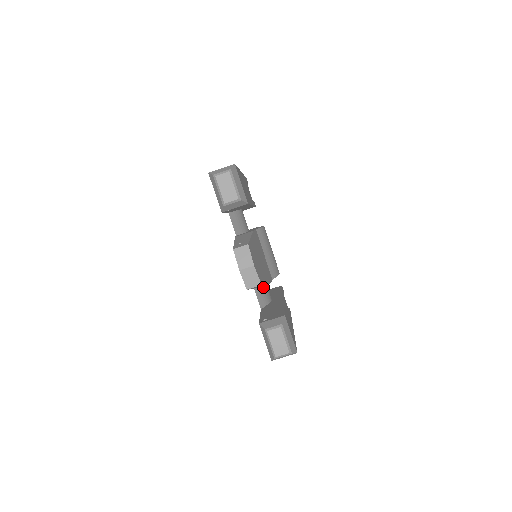
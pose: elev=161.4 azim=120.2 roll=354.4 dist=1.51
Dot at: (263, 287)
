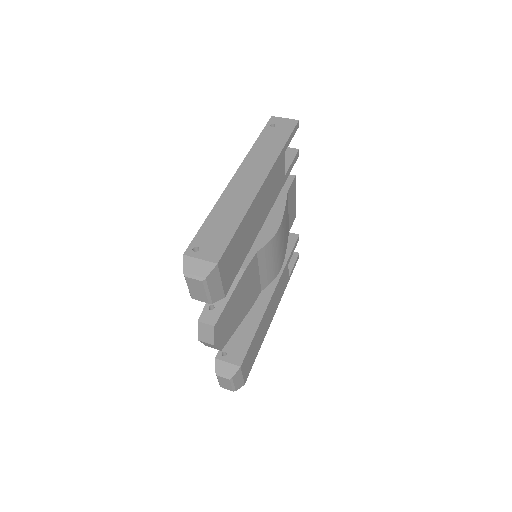
Dot at: occluded
